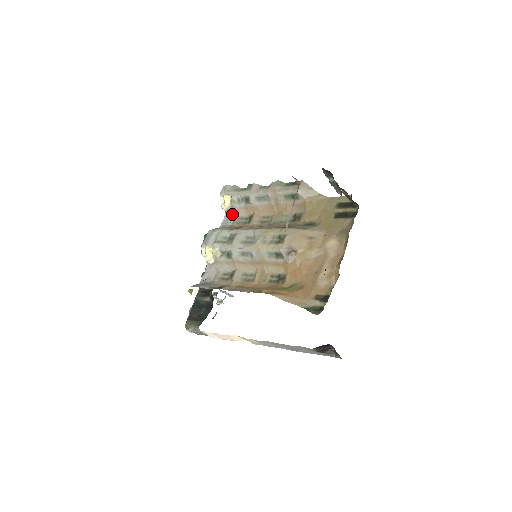
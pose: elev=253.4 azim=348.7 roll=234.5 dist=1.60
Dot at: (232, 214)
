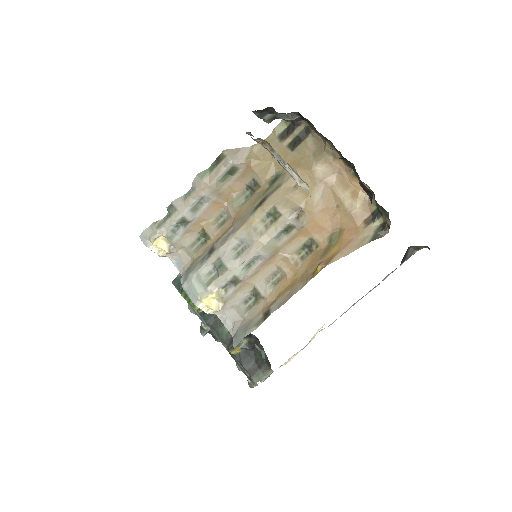
Dot at: (178, 251)
